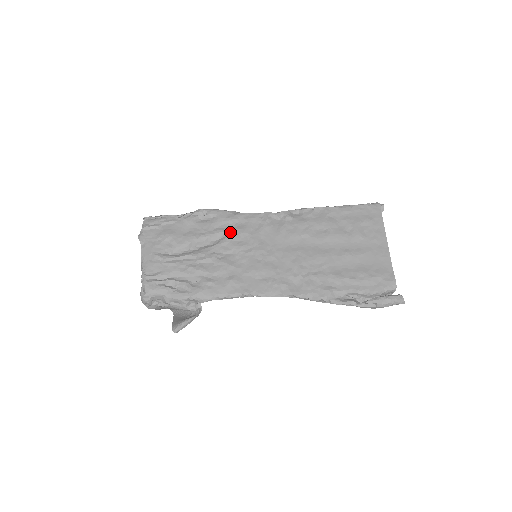
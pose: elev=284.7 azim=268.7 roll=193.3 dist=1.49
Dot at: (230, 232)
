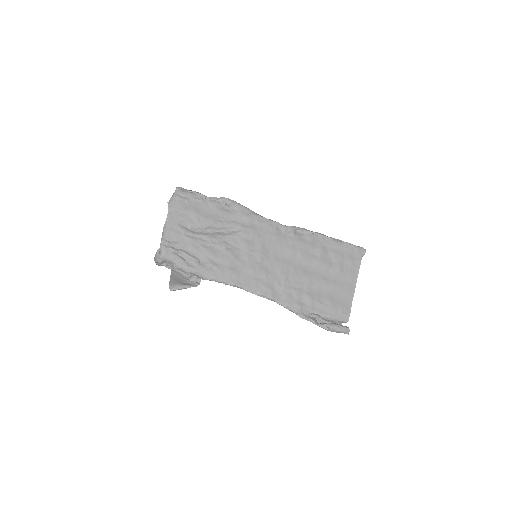
Dot at: (243, 229)
